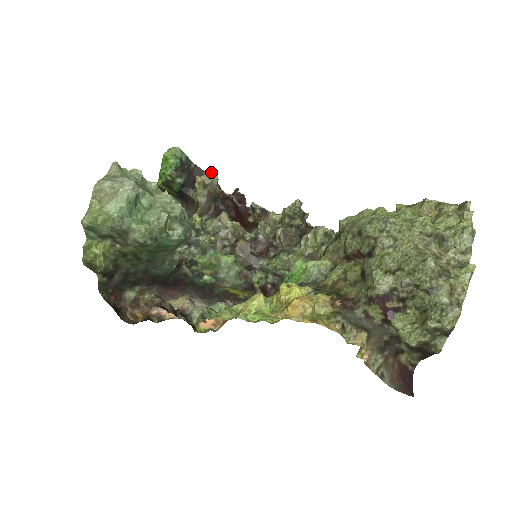
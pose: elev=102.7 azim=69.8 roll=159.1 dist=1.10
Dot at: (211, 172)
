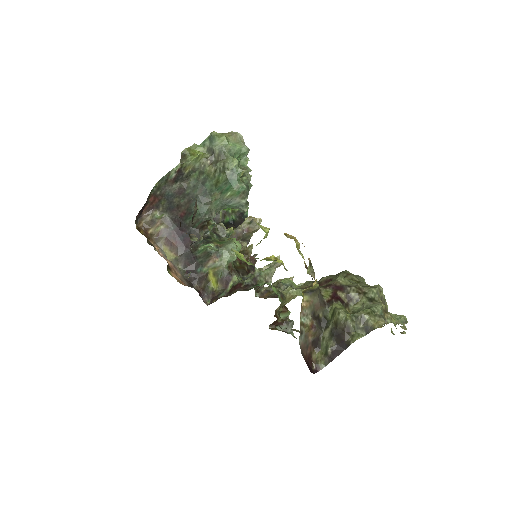
Dot at: (261, 219)
